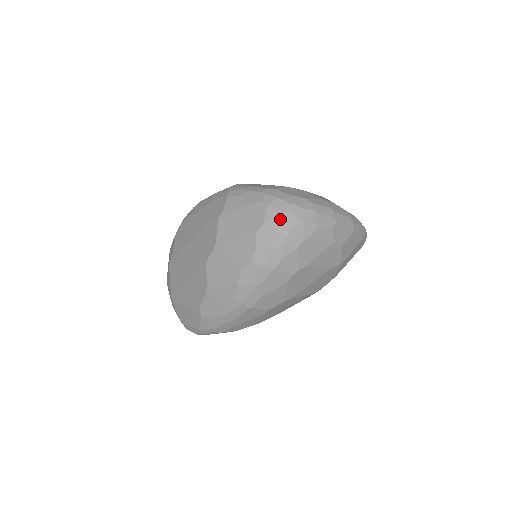
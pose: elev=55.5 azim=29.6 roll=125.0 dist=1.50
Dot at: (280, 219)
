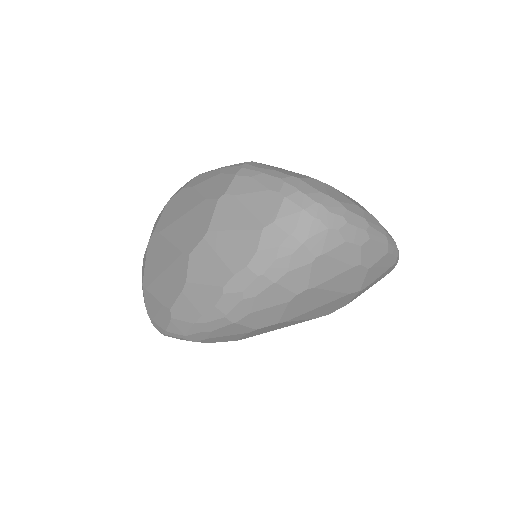
Dot at: (297, 219)
